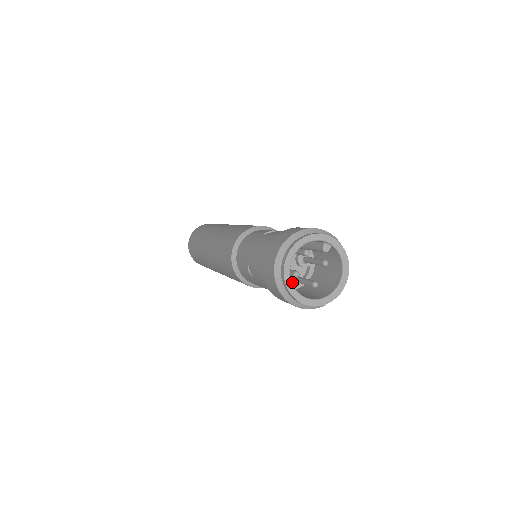
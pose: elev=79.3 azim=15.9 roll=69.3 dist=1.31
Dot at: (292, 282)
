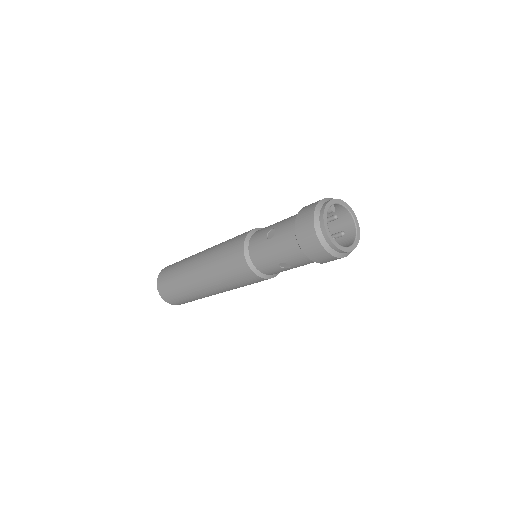
Dot at: occluded
